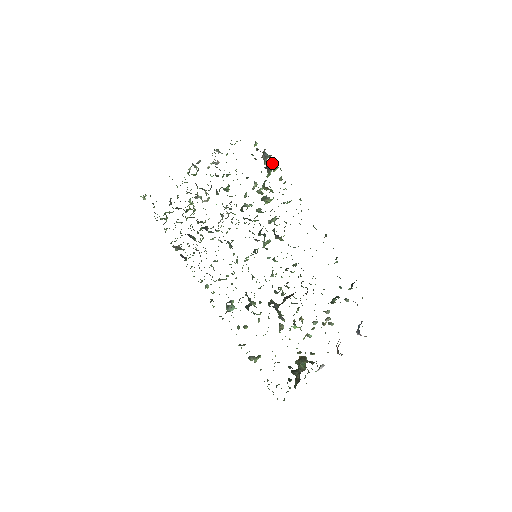
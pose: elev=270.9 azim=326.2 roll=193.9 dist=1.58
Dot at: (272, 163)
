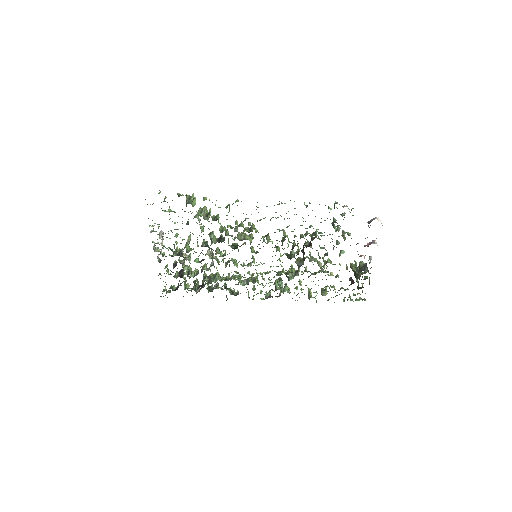
Dot at: (185, 195)
